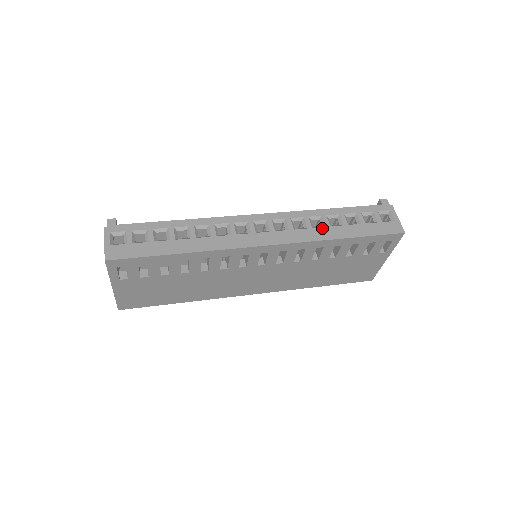
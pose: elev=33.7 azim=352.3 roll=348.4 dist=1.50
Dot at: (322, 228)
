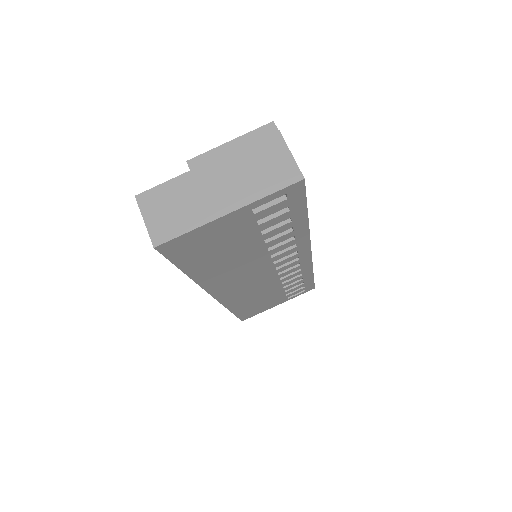
Dot at: occluded
